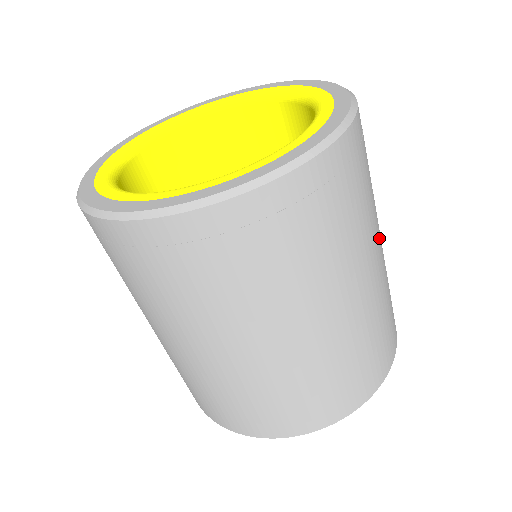
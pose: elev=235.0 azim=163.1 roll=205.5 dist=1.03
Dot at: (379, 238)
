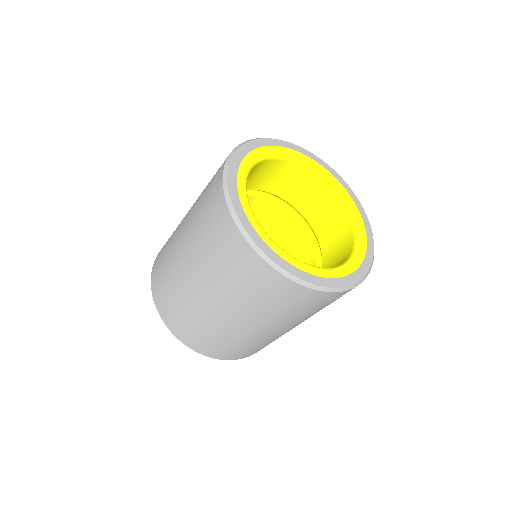
Dot at: occluded
